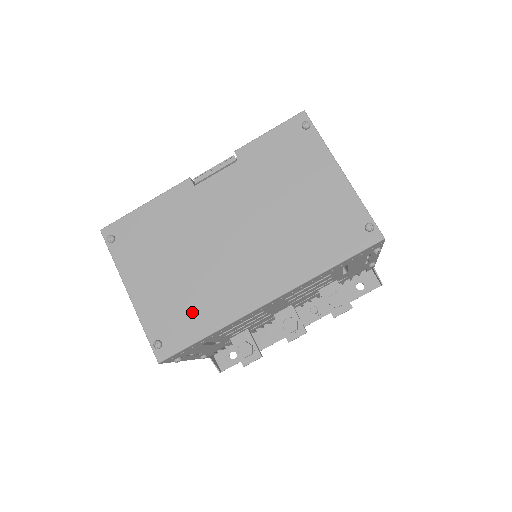
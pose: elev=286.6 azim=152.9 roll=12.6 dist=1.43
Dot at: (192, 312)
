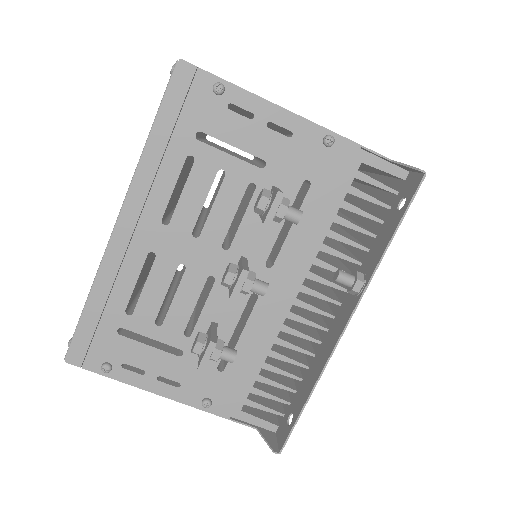
Dot at: occluded
